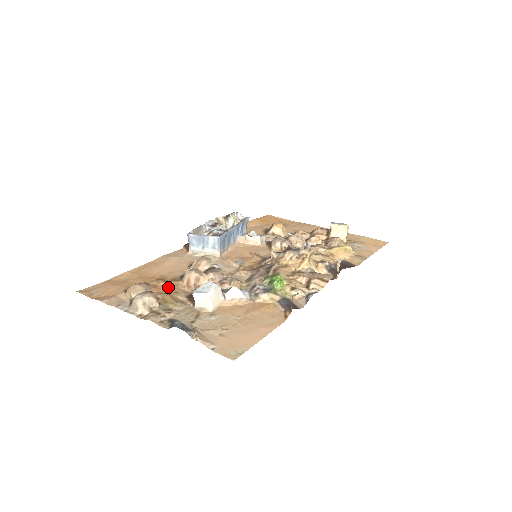
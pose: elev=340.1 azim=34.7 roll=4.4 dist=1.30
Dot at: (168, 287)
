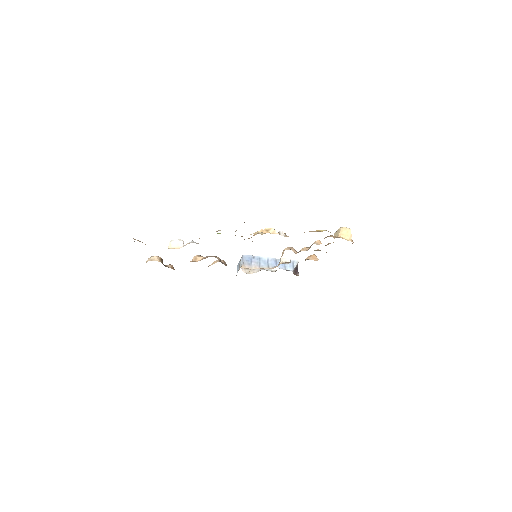
Dot at: occluded
